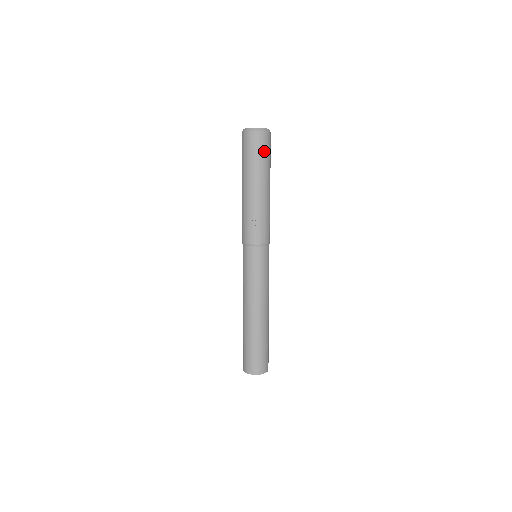
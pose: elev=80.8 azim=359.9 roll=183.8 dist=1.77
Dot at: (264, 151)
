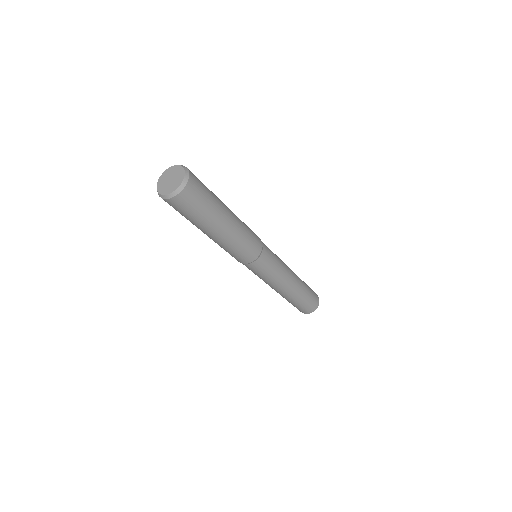
Dot at: (185, 212)
